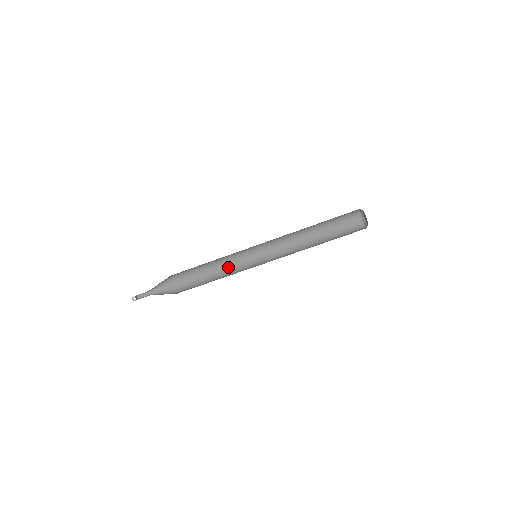
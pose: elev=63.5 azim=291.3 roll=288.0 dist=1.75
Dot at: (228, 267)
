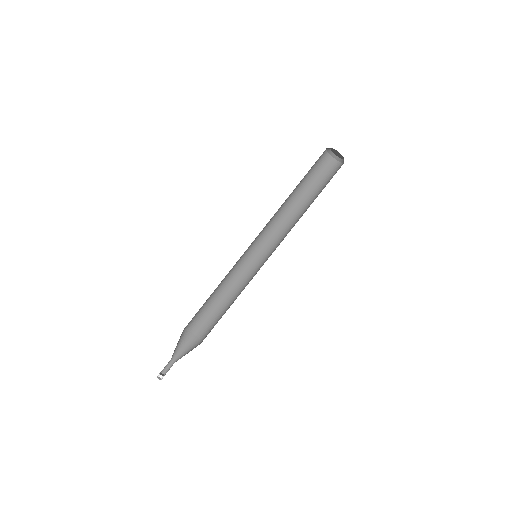
Dot at: (238, 288)
